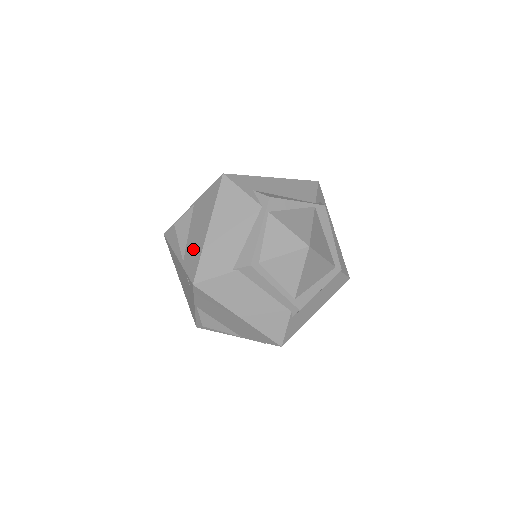
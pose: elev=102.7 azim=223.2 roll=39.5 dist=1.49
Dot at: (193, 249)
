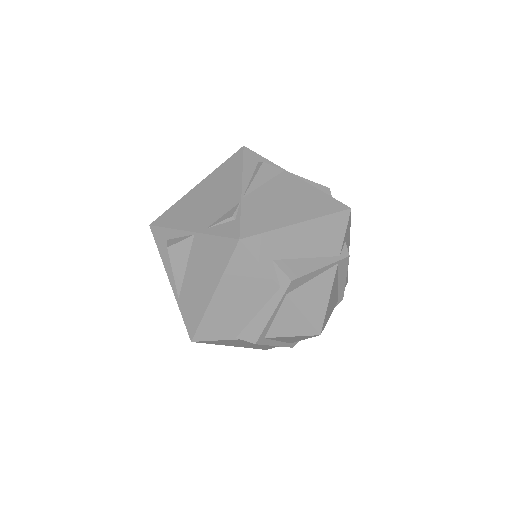
Dot at: (192, 299)
